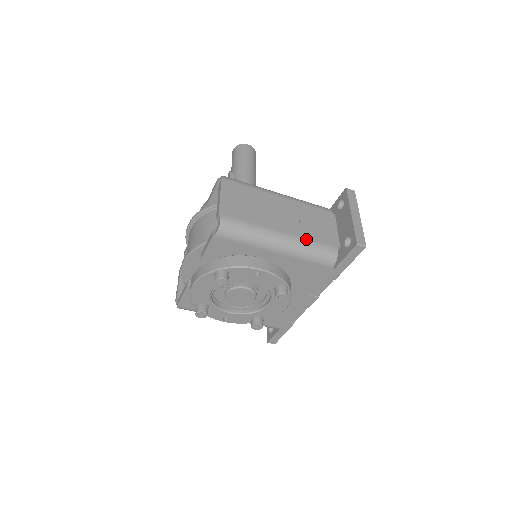
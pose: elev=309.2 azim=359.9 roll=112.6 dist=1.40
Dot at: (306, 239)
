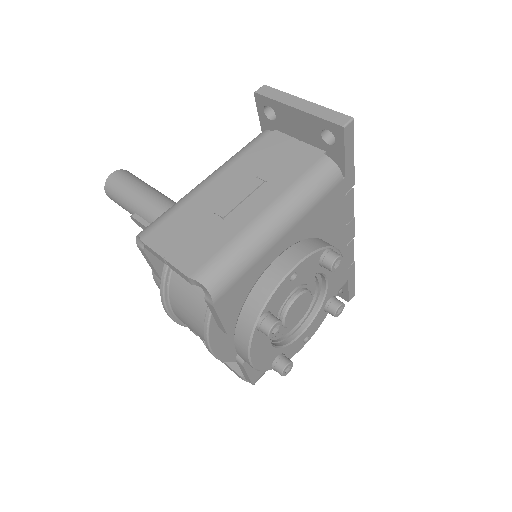
Dot at: (290, 186)
